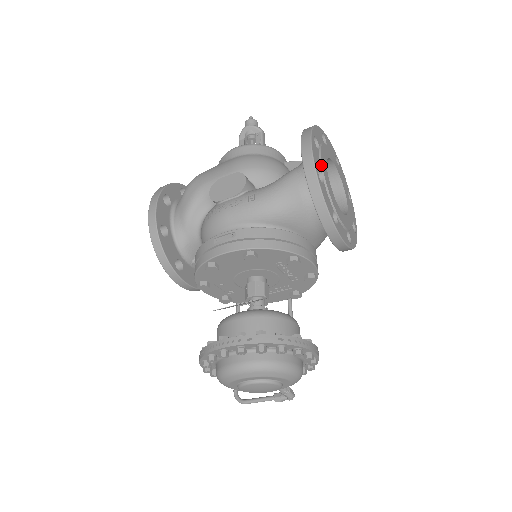
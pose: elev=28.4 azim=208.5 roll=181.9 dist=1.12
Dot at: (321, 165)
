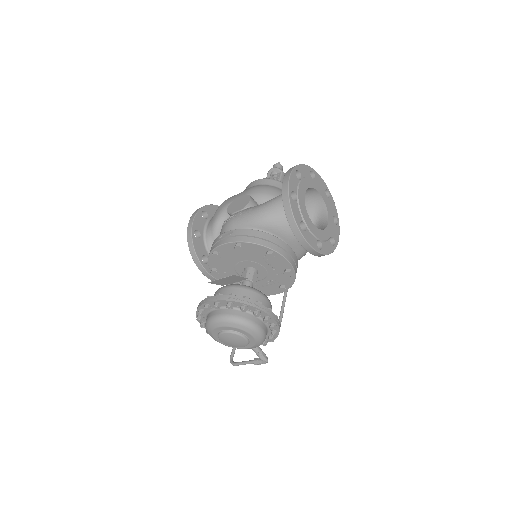
Dot at: (297, 190)
